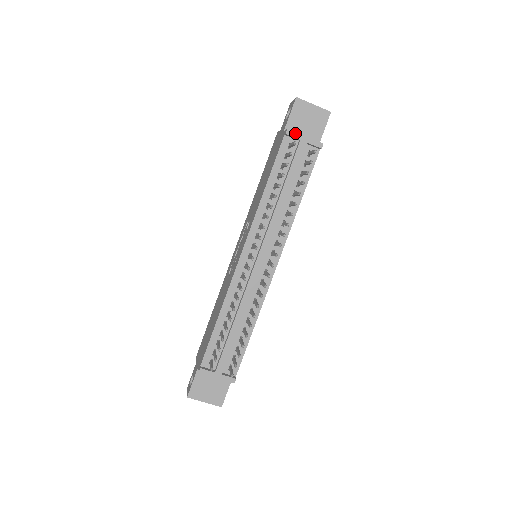
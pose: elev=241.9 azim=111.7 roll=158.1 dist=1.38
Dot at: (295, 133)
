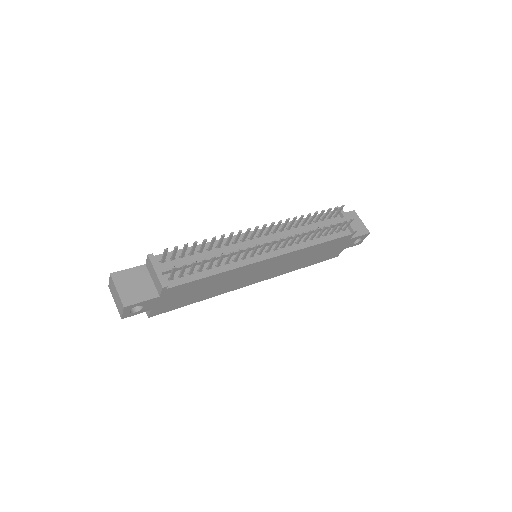
Dot at: (344, 212)
